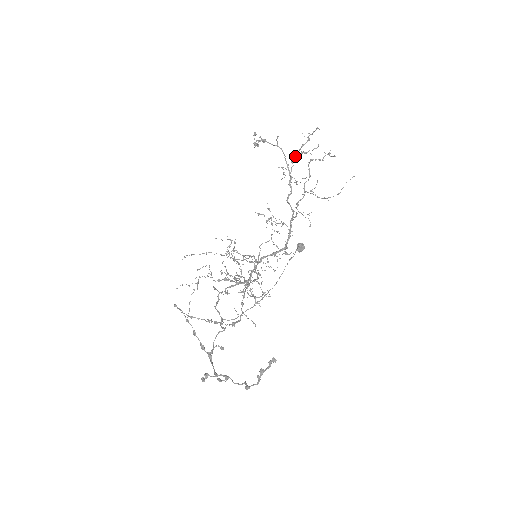
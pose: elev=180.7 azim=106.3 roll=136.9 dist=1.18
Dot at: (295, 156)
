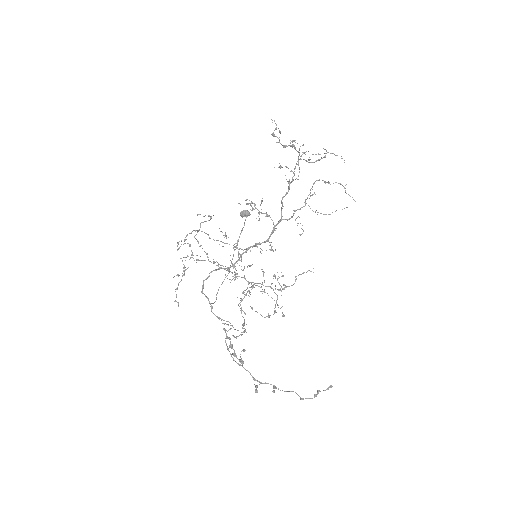
Dot at: (301, 159)
